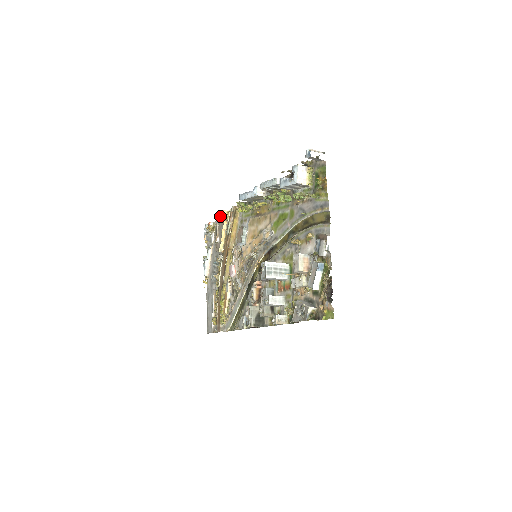
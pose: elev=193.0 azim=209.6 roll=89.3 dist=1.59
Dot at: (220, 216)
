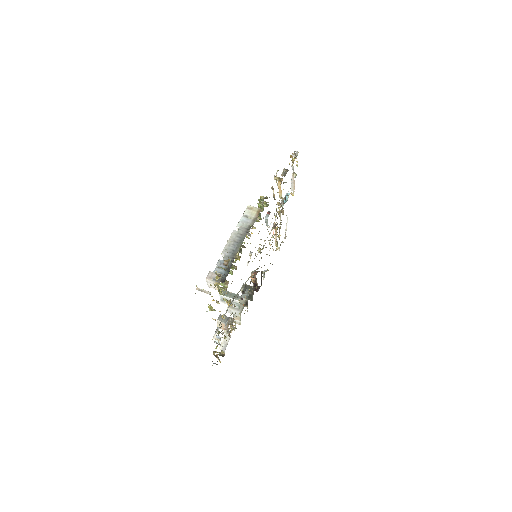
Dot at: occluded
